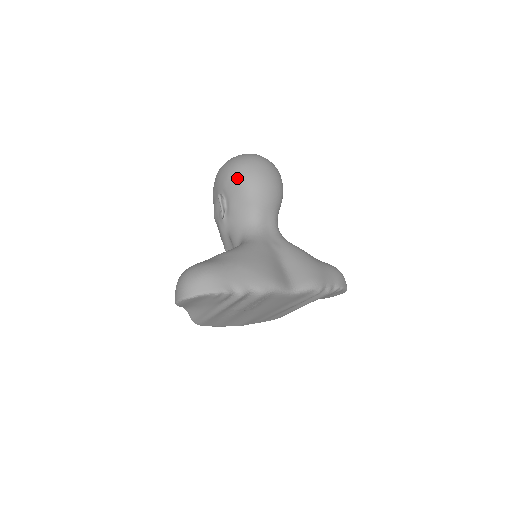
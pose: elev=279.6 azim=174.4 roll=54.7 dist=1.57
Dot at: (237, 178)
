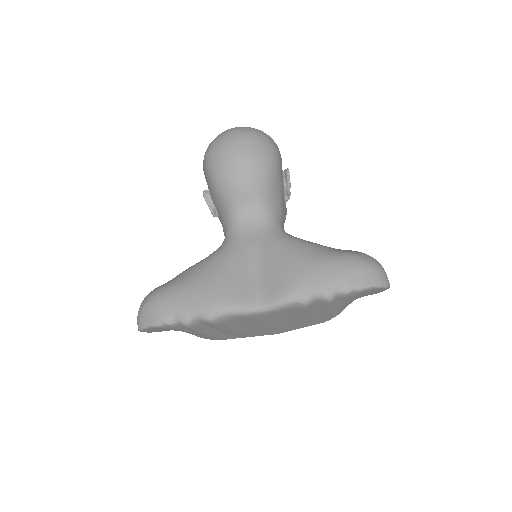
Dot at: (206, 170)
